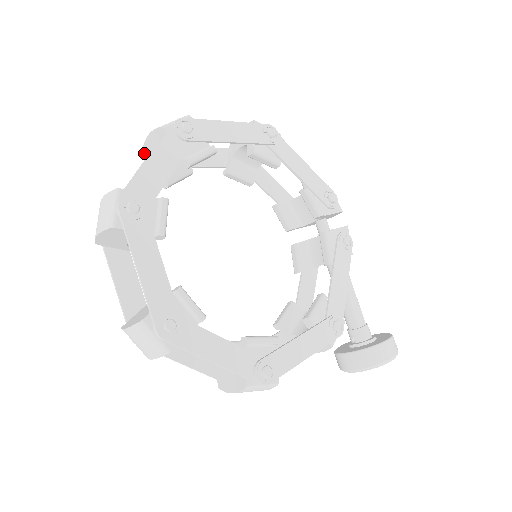
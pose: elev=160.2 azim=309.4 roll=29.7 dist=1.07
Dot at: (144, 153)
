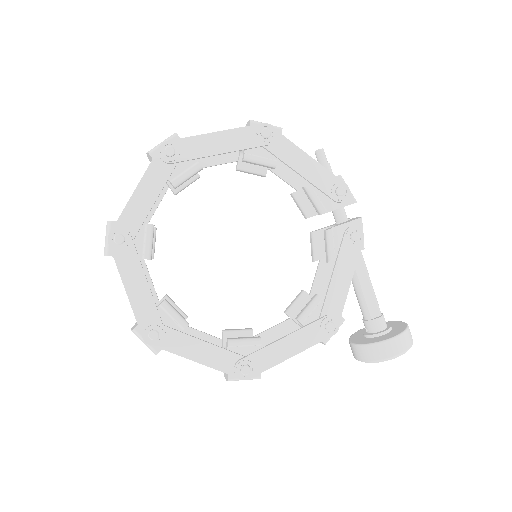
Dot at: occluded
